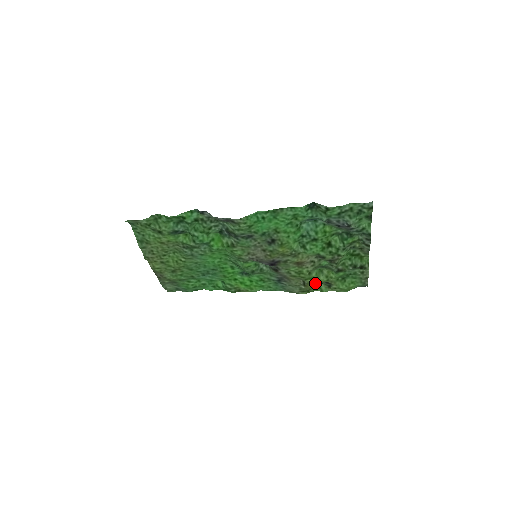
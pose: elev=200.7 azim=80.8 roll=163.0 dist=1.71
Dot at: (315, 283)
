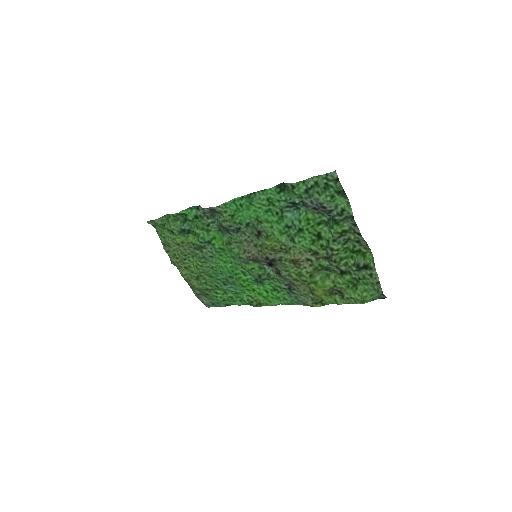
Dot at: (320, 289)
